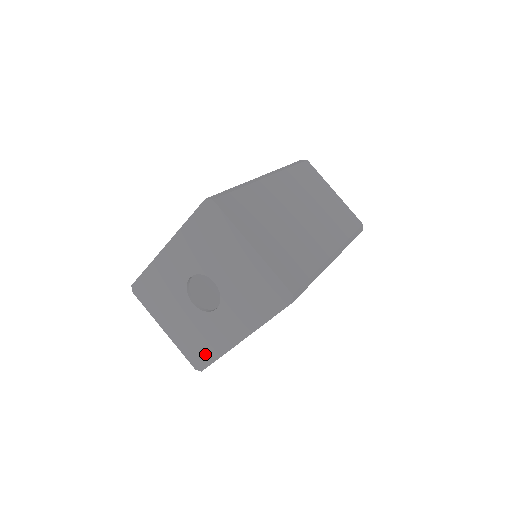
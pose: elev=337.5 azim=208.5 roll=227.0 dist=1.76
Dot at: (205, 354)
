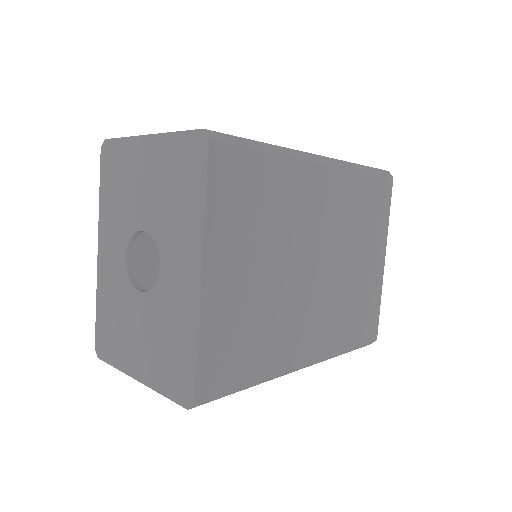
Dot at: (183, 361)
